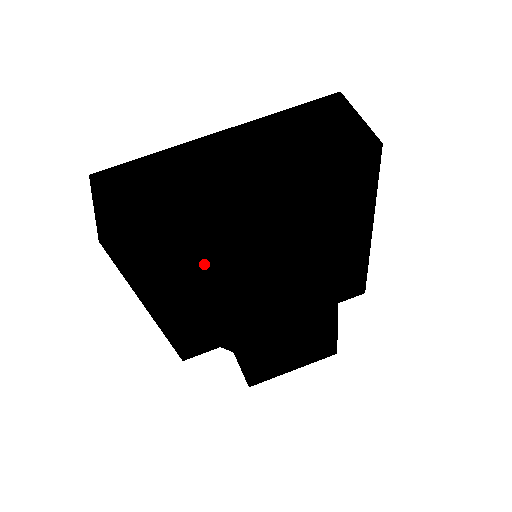
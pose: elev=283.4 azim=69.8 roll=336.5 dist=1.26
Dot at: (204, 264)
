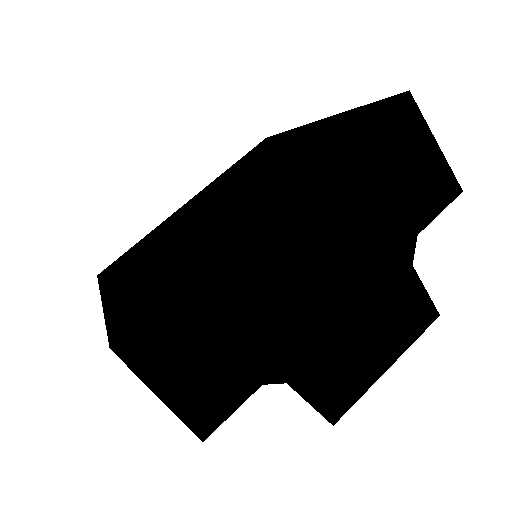
Dot at: (336, 415)
